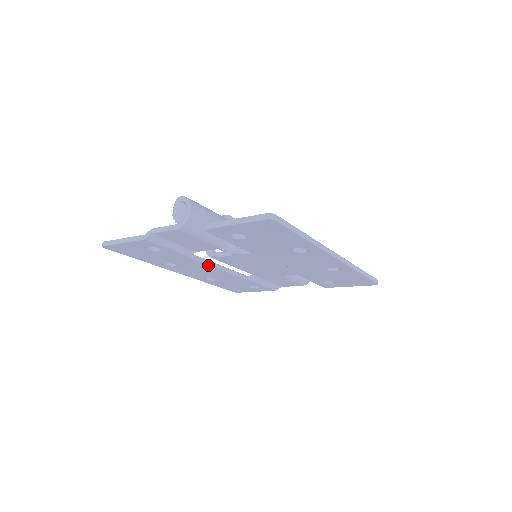
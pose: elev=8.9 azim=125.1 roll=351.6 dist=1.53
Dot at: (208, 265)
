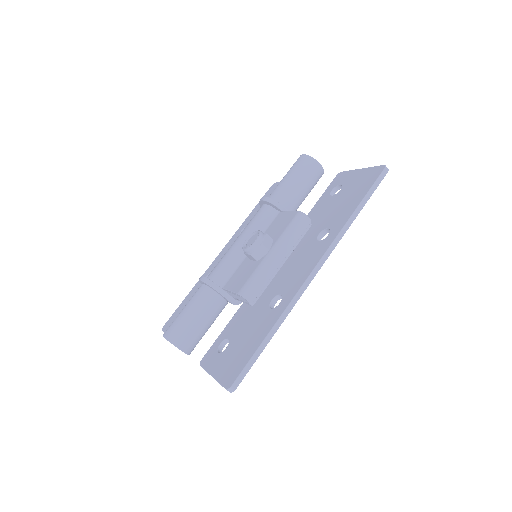
Dot at: occluded
